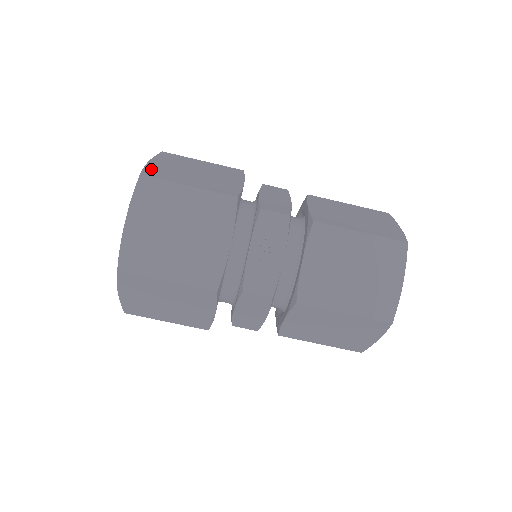
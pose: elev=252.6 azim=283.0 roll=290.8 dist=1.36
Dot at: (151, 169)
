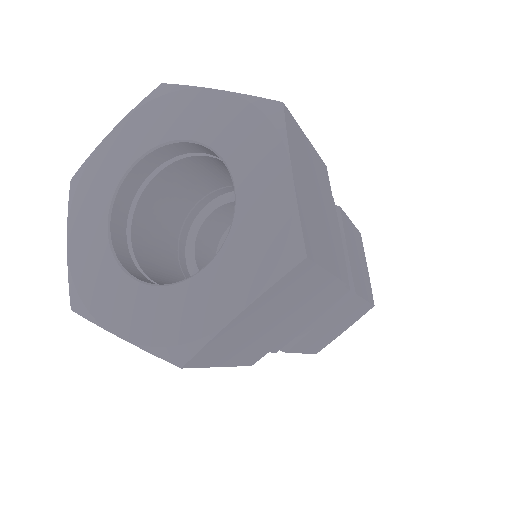
Dot at: (214, 345)
